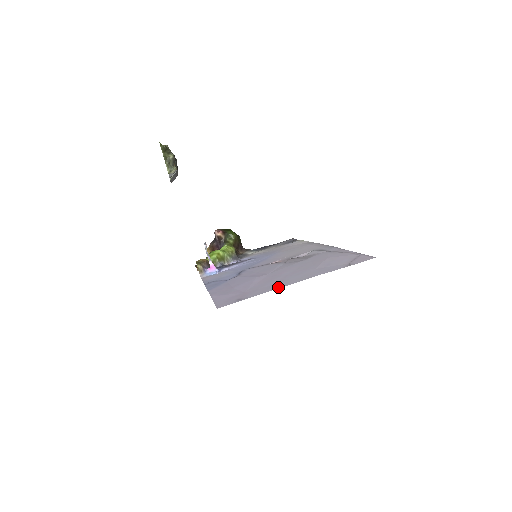
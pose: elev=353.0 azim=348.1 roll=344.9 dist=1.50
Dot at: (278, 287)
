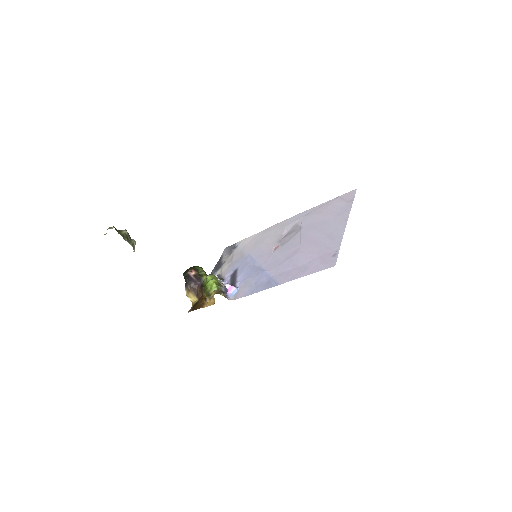
Dot at: (342, 234)
